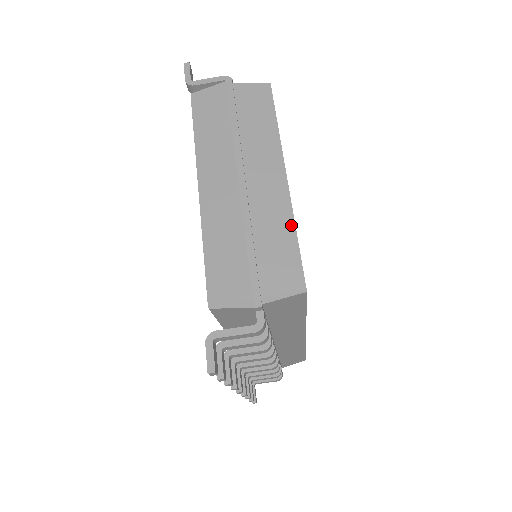
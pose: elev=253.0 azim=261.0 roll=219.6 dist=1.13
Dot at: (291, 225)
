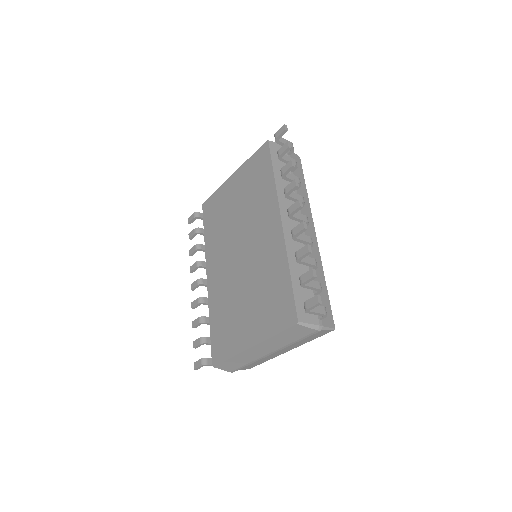
Dot at: occluded
